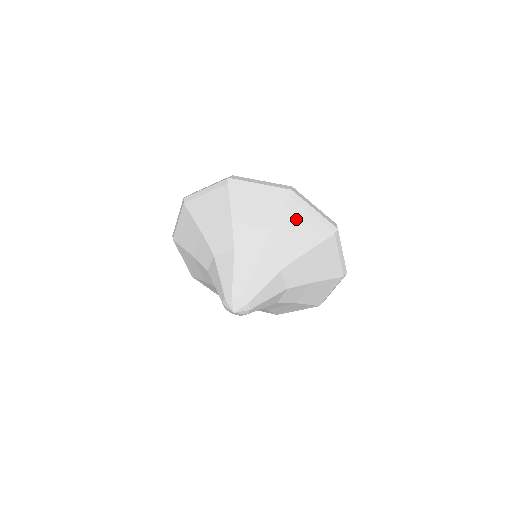
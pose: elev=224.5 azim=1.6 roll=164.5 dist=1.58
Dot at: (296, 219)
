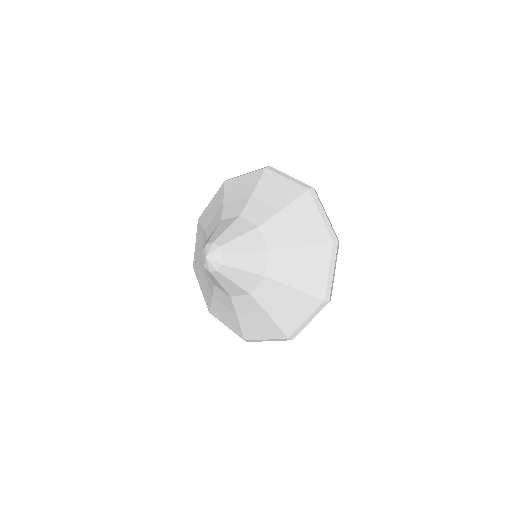
Dot at: (272, 184)
